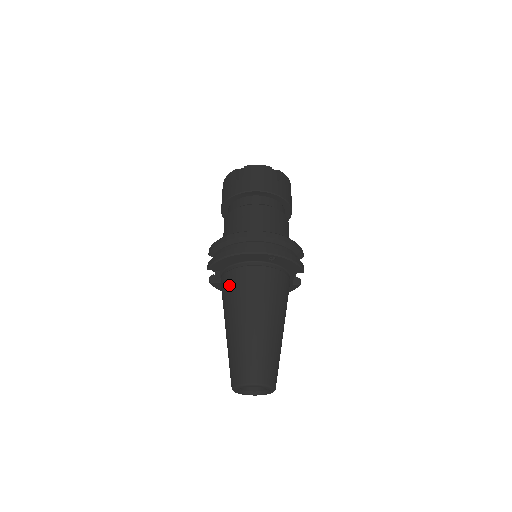
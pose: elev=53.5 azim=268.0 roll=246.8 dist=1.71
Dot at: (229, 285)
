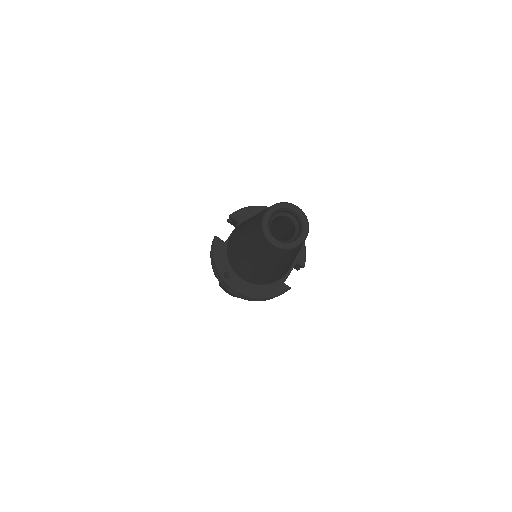
Dot at: occluded
